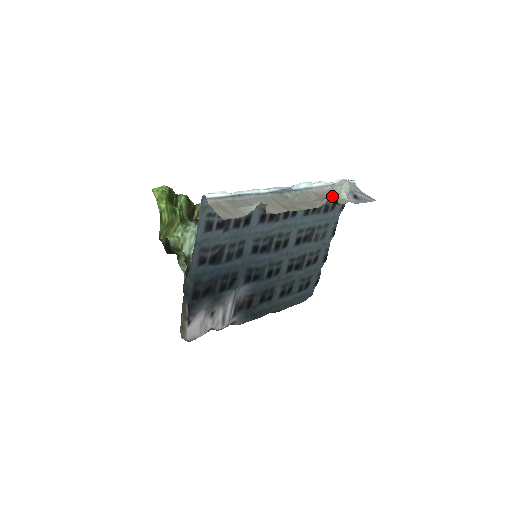
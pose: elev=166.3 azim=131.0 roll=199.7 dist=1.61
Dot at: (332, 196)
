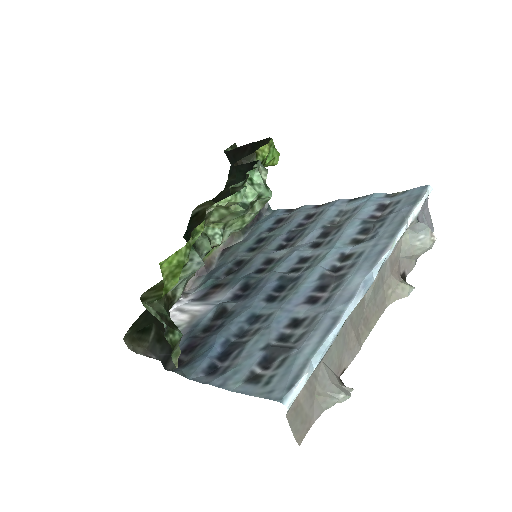
Dot at: (409, 285)
